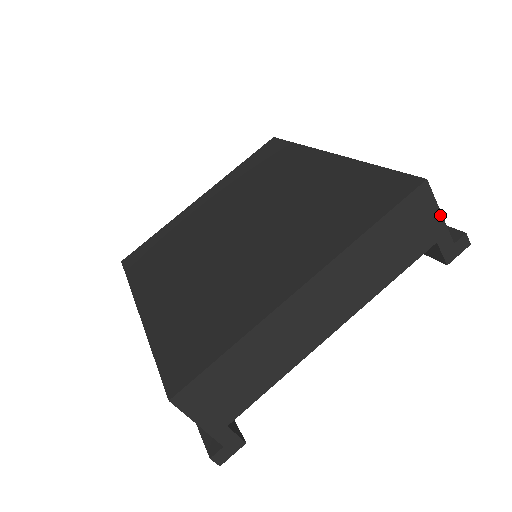
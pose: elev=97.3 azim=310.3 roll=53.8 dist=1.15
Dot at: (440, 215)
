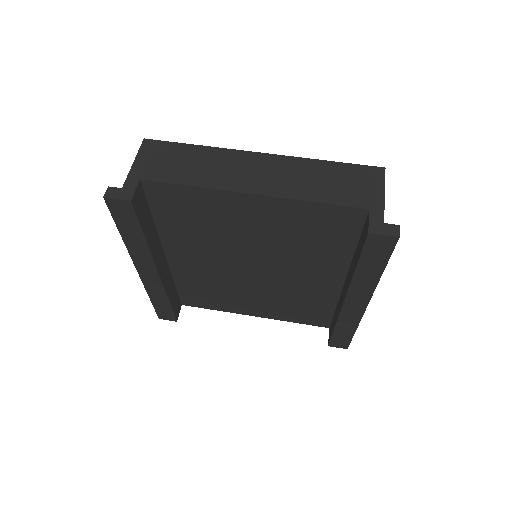
Dot at: (383, 195)
